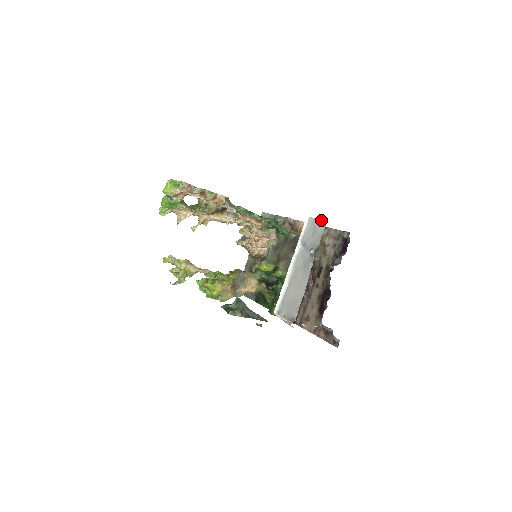
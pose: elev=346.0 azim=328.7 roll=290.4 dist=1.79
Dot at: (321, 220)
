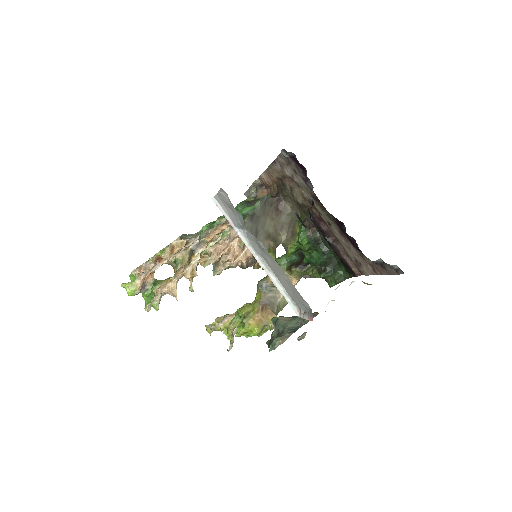
Dot at: (220, 191)
